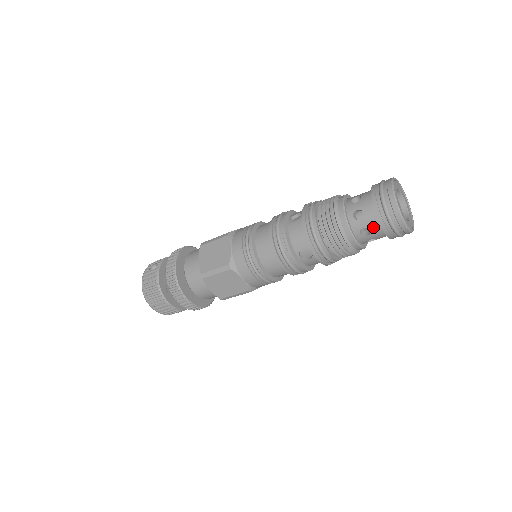
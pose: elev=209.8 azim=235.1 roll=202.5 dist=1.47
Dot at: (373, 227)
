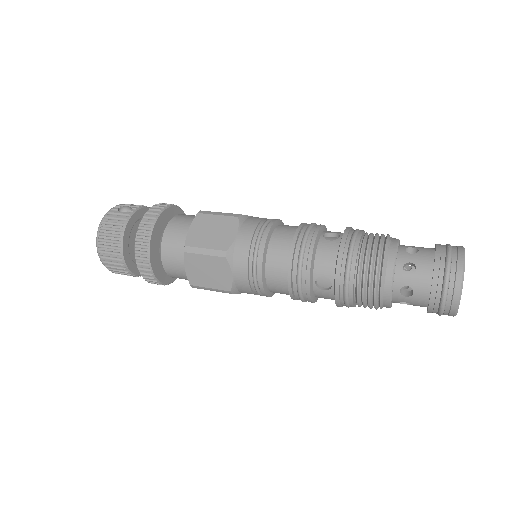
Dot at: (419, 290)
